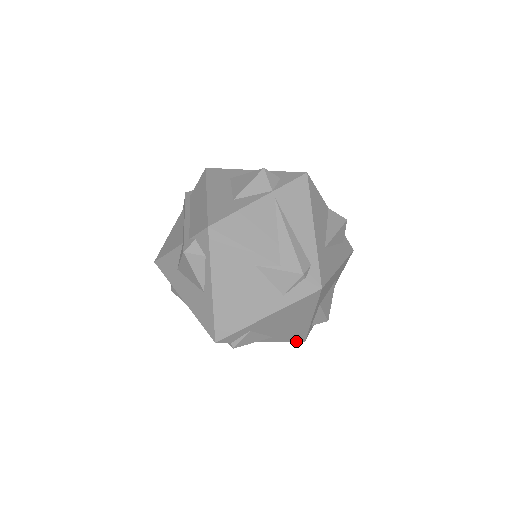
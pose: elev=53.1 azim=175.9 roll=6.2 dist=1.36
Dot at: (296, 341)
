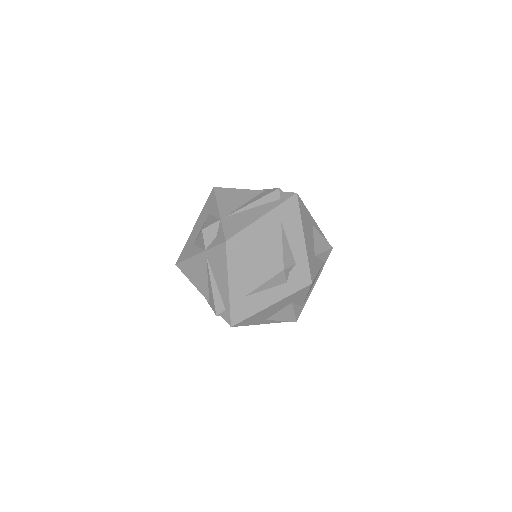
Dot at: occluded
